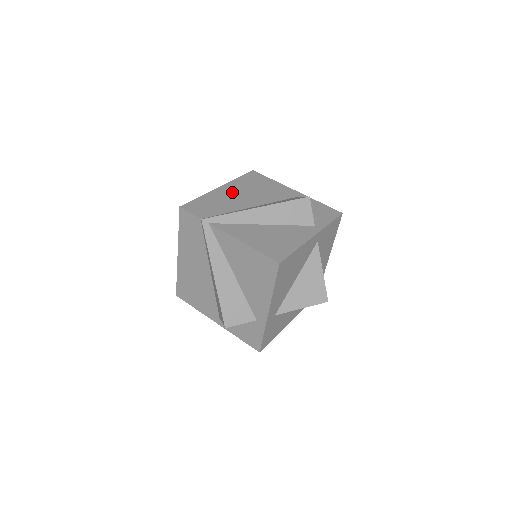
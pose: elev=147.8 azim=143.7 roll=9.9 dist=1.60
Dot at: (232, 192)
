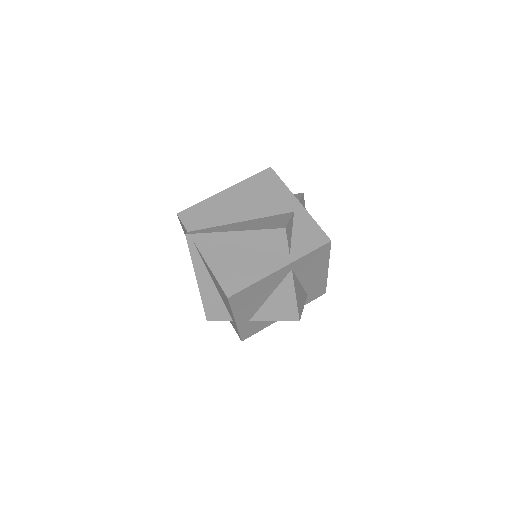
Dot at: (233, 198)
